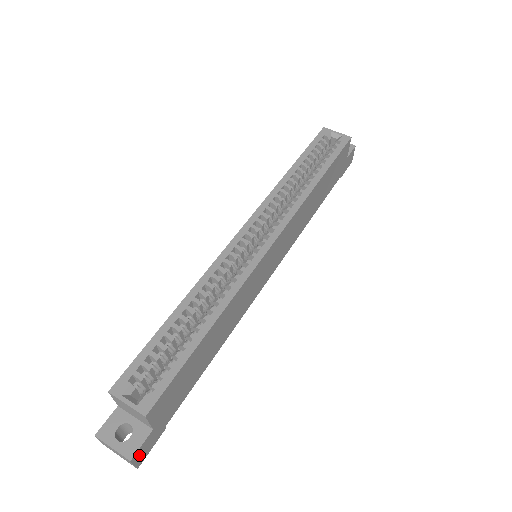
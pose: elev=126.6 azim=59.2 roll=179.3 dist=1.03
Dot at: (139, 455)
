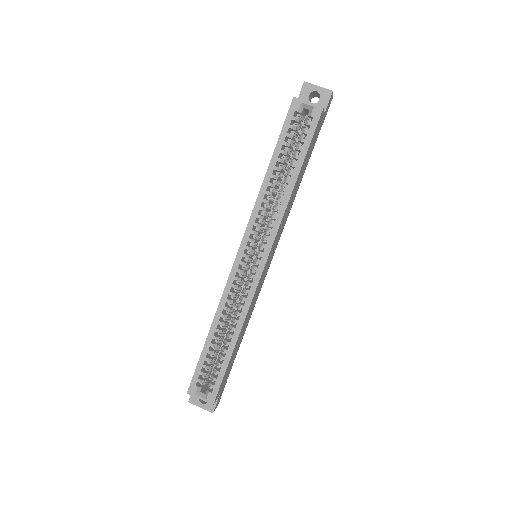
Dot at: (216, 405)
